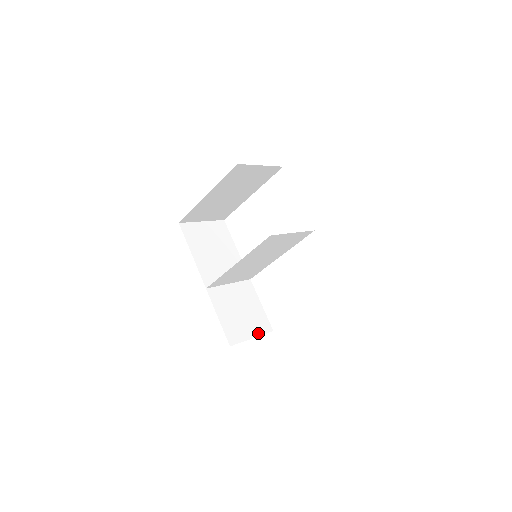
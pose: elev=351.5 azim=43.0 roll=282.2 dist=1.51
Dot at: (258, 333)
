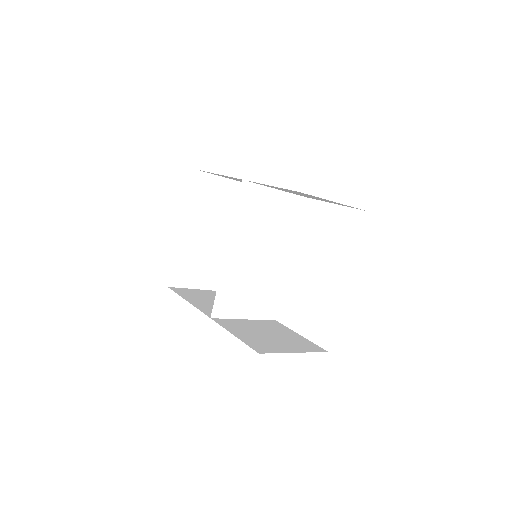
Dot at: (303, 351)
